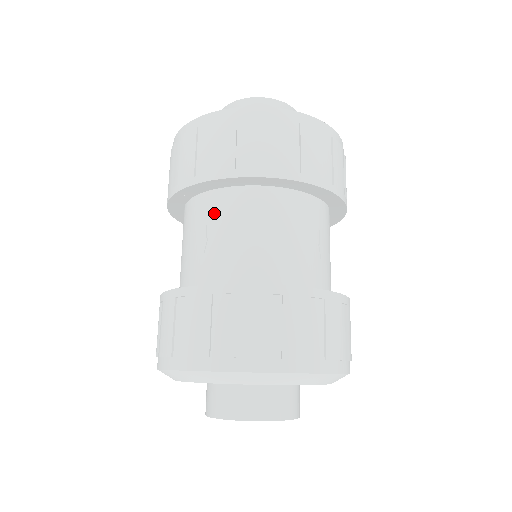
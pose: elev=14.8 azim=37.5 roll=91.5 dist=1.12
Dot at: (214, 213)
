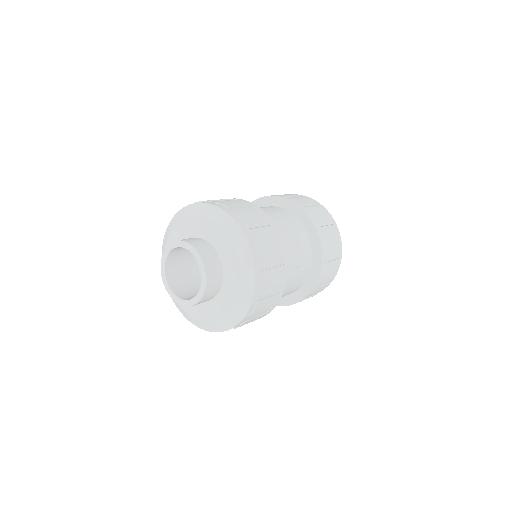
Dot at: (275, 210)
